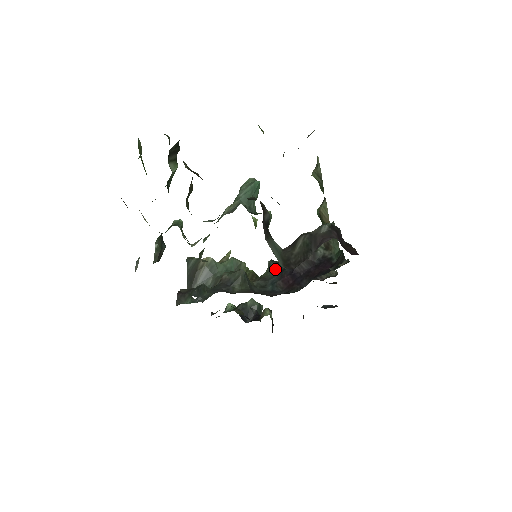
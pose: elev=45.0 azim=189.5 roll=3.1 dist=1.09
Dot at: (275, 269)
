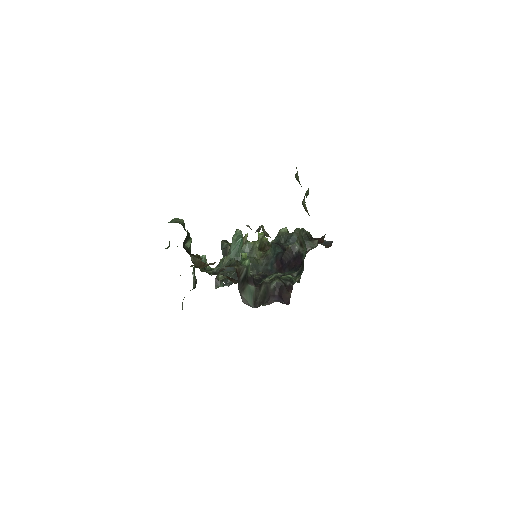
Dot at: (274, 251)
